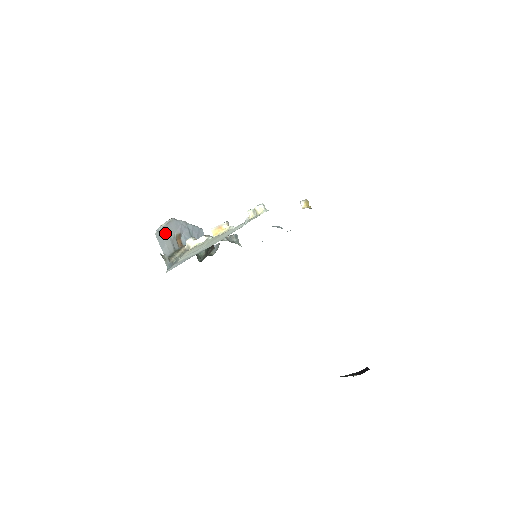
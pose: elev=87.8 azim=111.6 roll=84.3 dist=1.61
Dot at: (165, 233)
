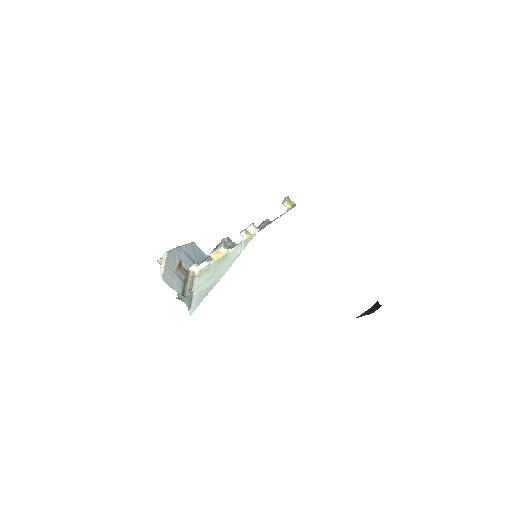
Dot at: (169, 272)
